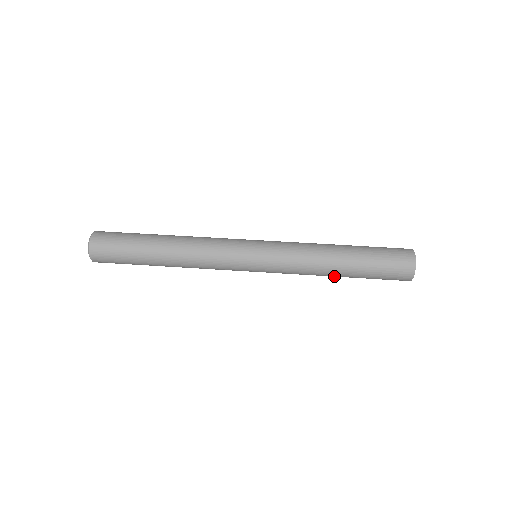
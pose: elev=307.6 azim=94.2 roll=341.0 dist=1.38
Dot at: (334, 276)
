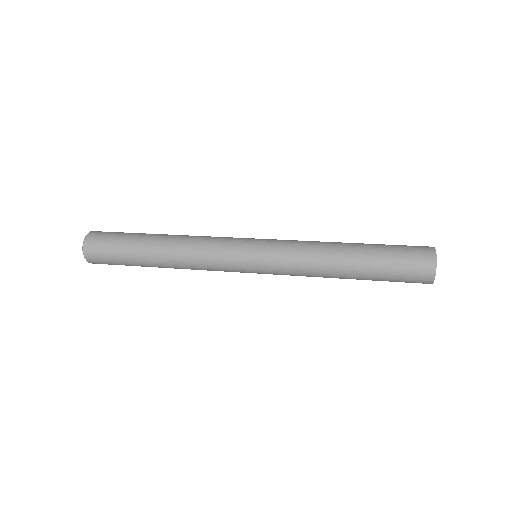
Dot at: (343, 274)
